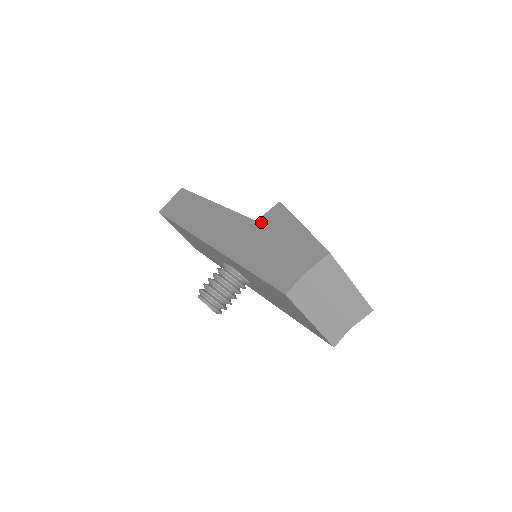
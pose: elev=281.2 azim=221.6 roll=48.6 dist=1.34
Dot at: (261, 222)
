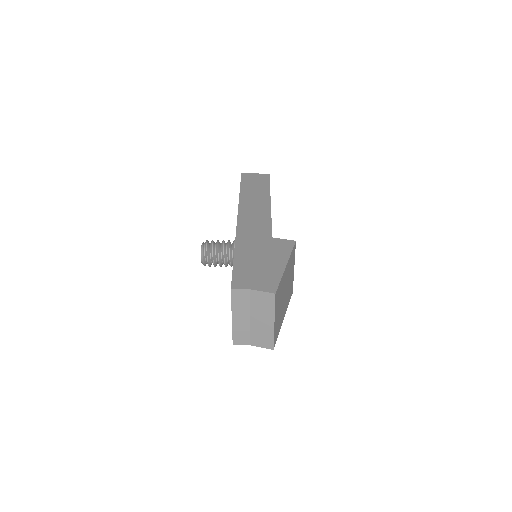
Dot at: (273, 241)
